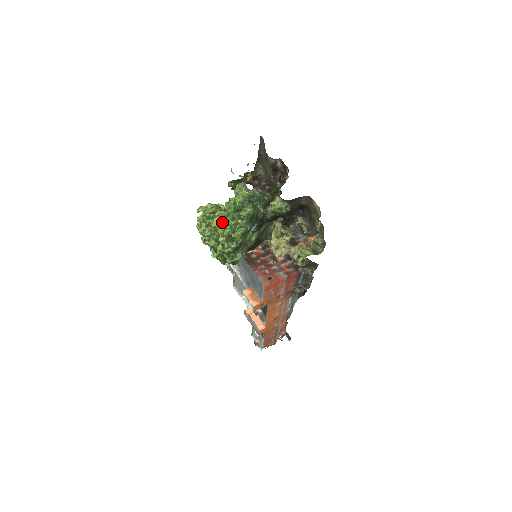
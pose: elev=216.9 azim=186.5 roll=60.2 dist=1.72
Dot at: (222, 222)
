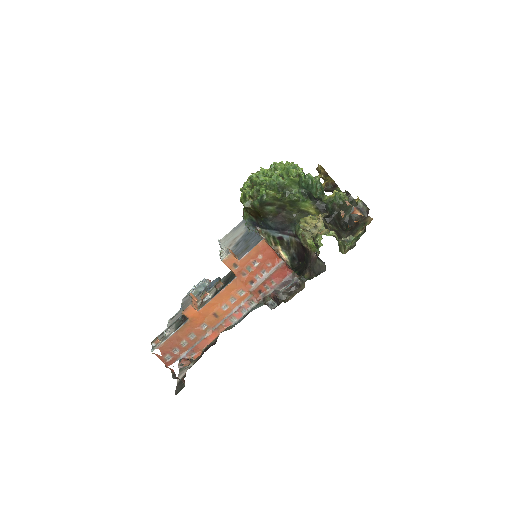
Dot at: occluded
